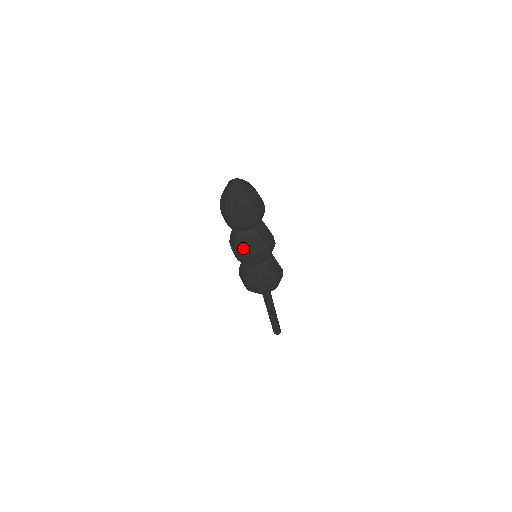
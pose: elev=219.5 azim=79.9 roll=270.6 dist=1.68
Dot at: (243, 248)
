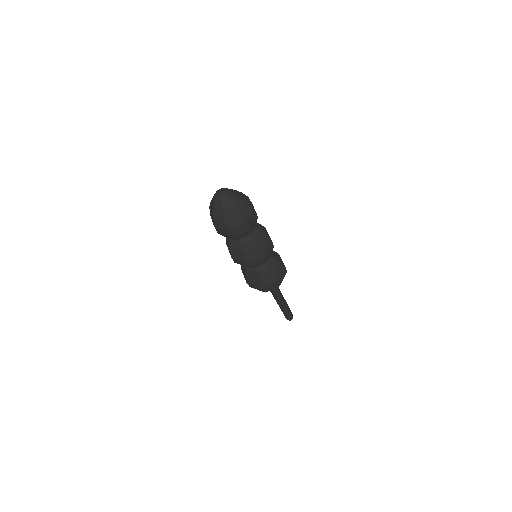
Dot at: (238, 254)
